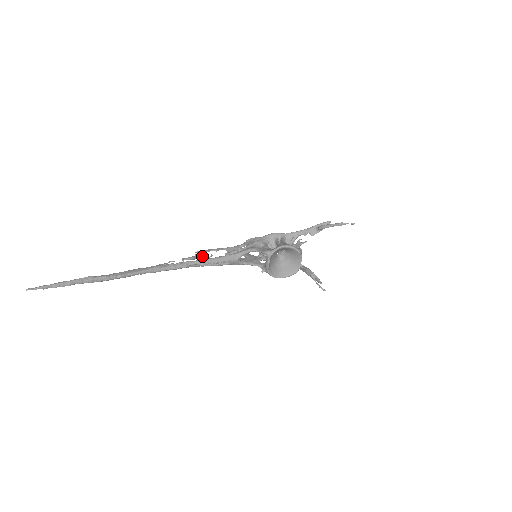
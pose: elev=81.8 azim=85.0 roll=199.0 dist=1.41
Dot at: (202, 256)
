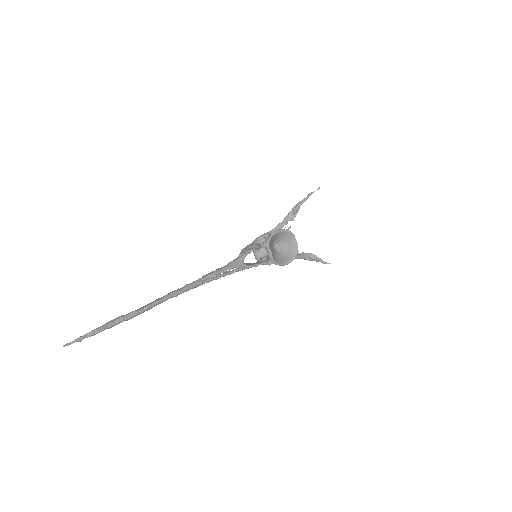
Dot at: occluded
